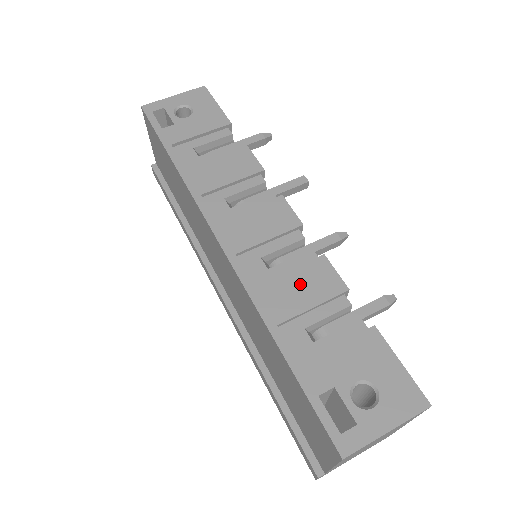
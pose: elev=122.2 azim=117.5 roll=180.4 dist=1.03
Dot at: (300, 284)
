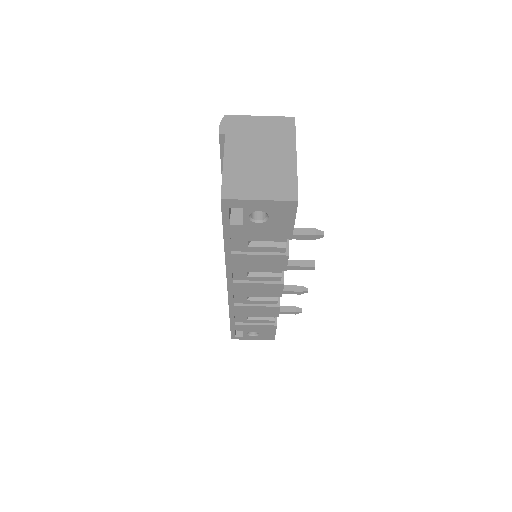
Dot at: (257, 311)
